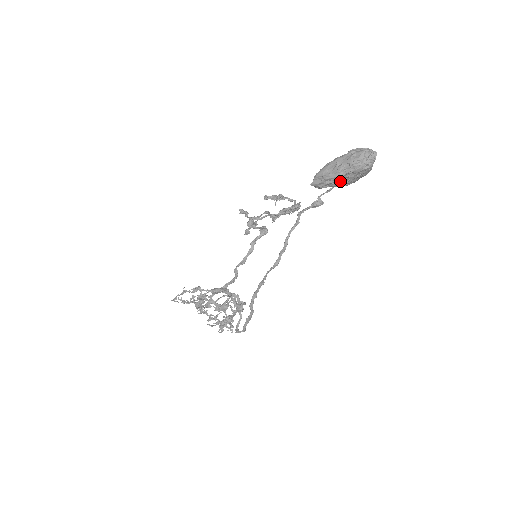
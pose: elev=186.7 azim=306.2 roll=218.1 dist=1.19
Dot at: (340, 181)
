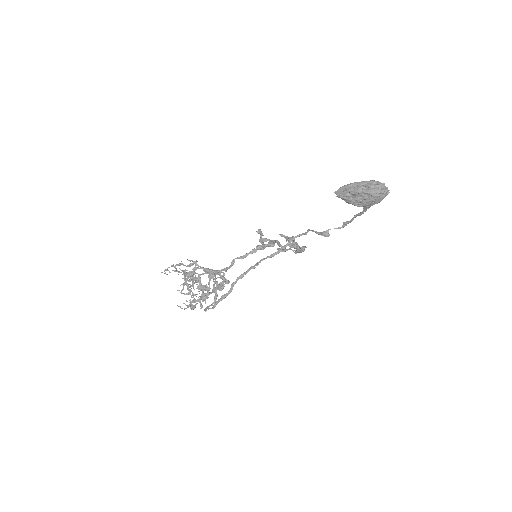
Dot at: (356, 197)
